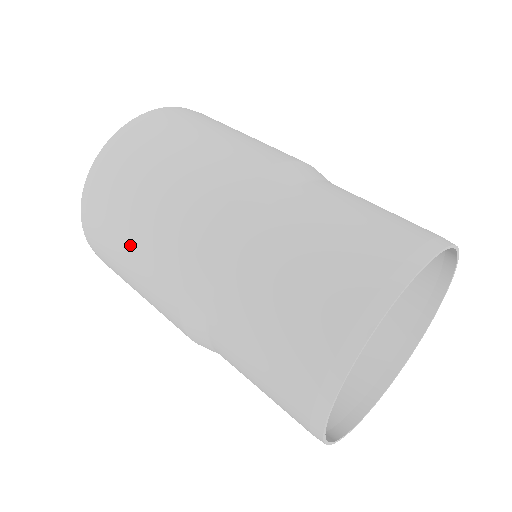
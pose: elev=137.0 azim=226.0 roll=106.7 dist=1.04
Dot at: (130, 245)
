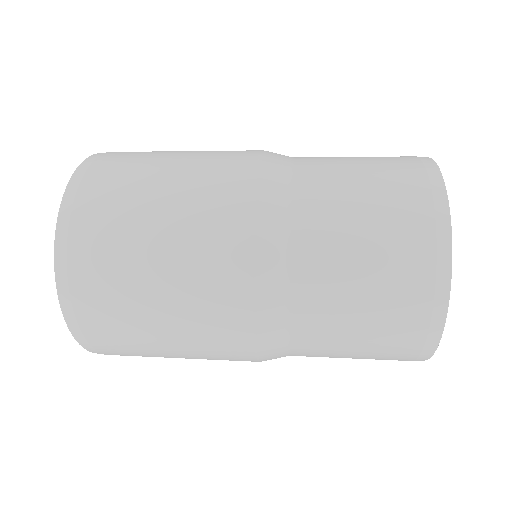
Dot at: (171, 171)
